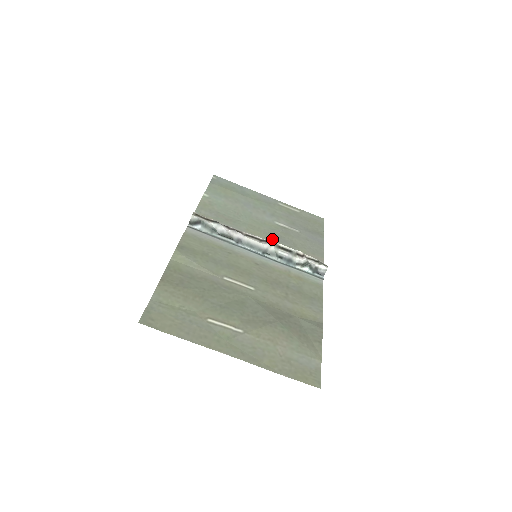
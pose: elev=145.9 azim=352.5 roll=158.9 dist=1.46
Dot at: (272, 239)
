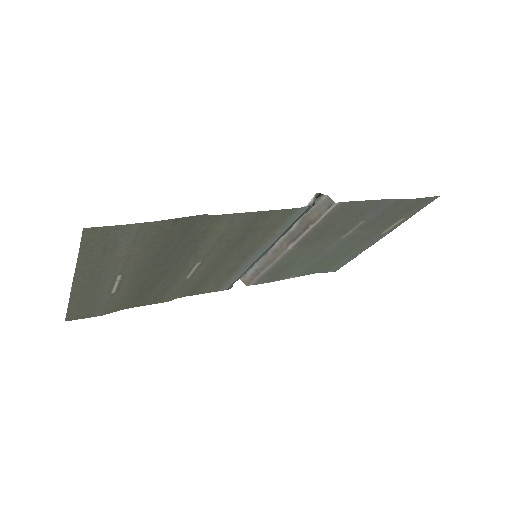
Dot at: (307, 243)
